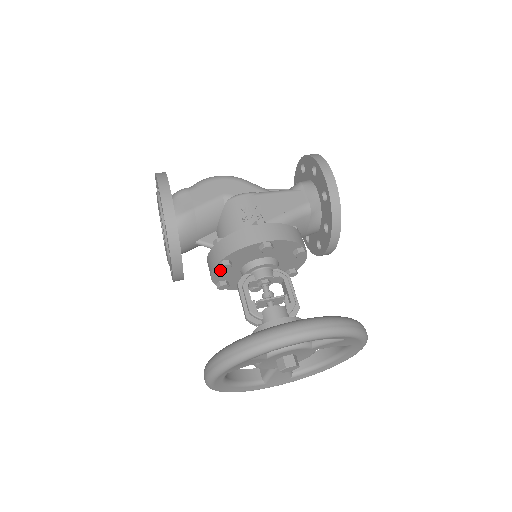
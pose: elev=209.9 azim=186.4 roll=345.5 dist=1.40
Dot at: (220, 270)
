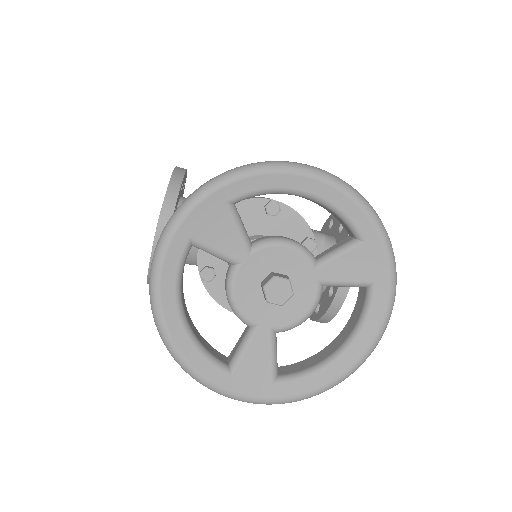
Dot at: occluded
